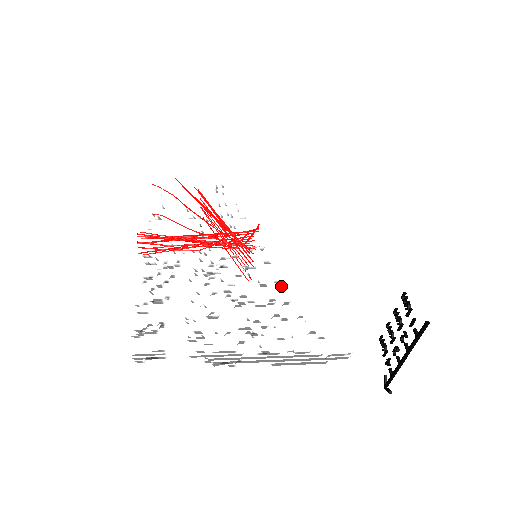
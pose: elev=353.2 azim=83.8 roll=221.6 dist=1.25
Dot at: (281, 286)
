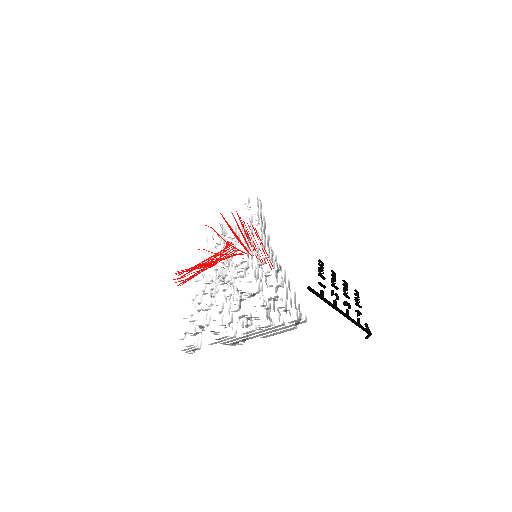
Dot at: (271, 274)
